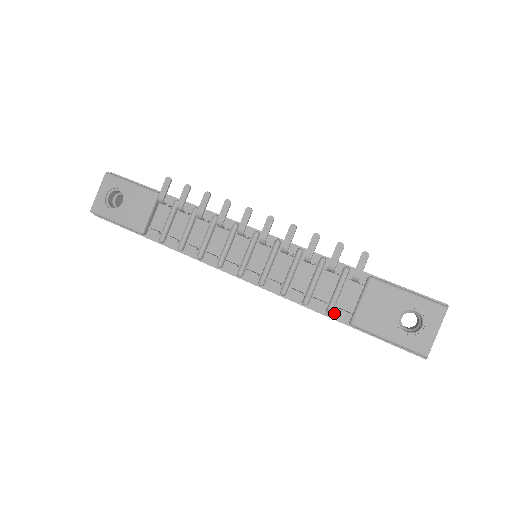
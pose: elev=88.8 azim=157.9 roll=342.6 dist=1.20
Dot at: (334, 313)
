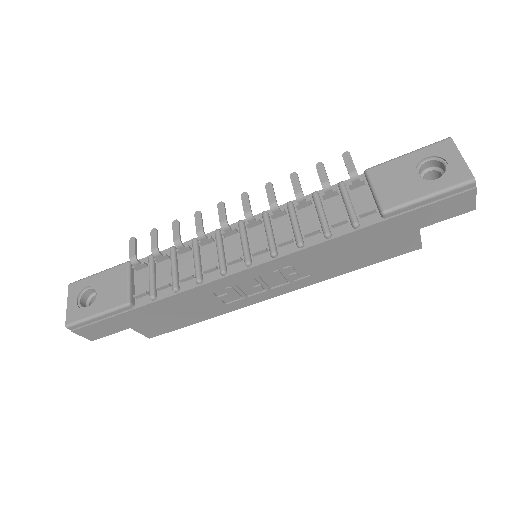
Dot at: (361, 222)
